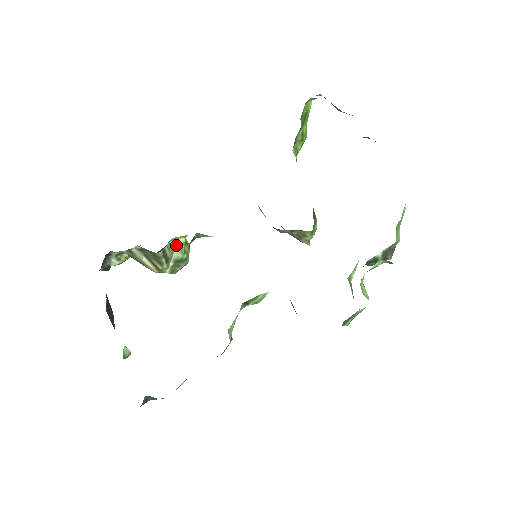
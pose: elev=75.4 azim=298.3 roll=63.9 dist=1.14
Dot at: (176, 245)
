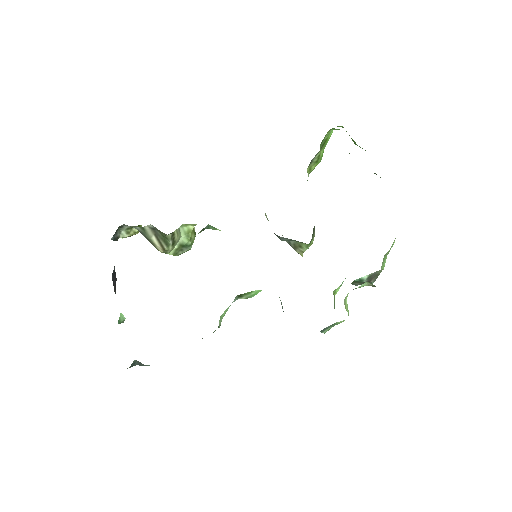
Dot at: (184, 231)
